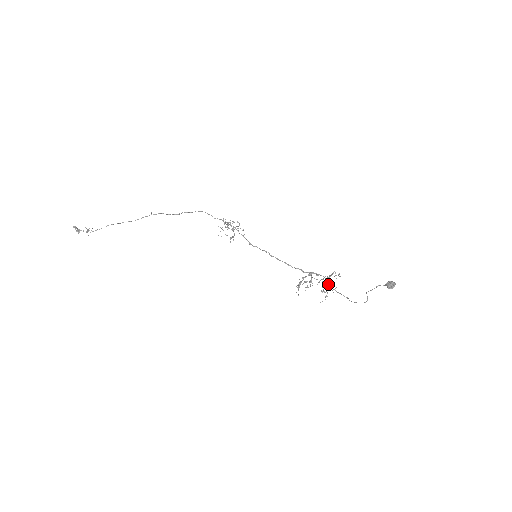
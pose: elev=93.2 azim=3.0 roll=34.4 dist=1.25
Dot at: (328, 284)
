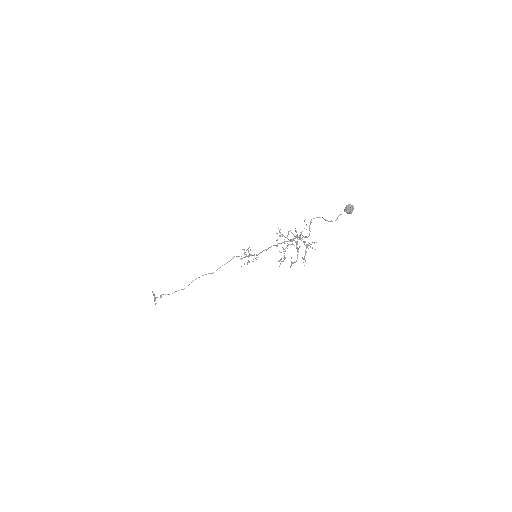
Dot at: (300, 239)
